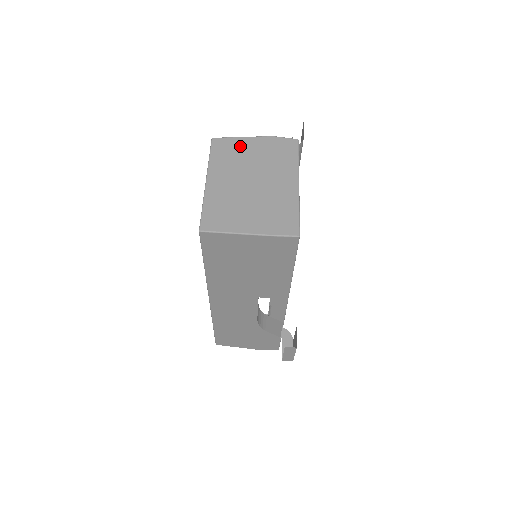
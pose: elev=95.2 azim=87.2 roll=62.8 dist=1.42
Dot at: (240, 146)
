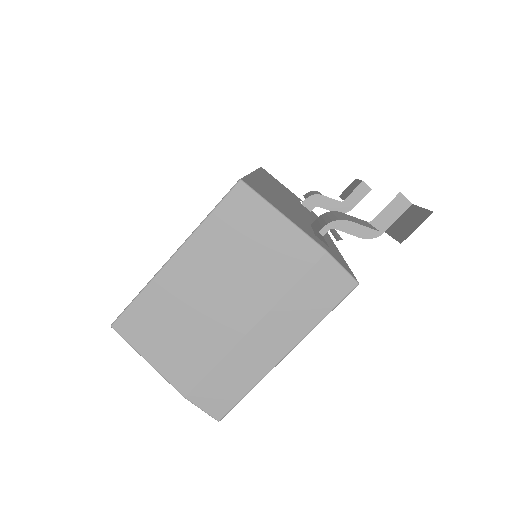
Dot at: (265, 232)
